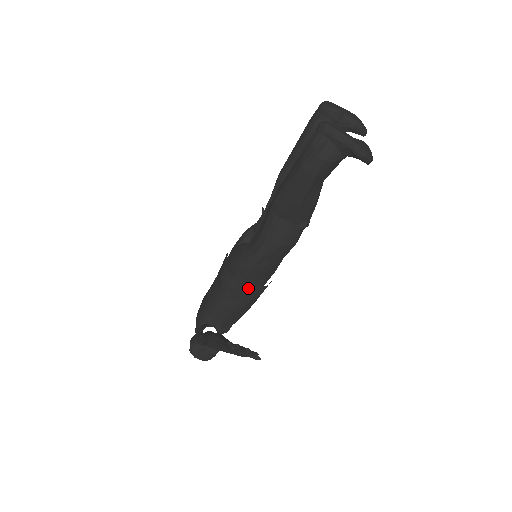
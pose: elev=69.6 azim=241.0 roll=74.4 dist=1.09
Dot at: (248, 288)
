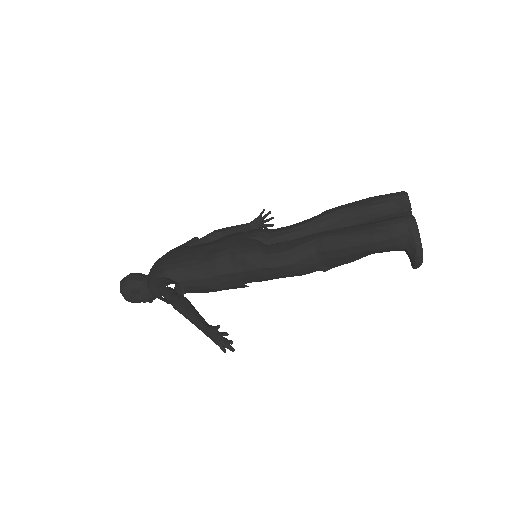
Dot at: (236, 279)
